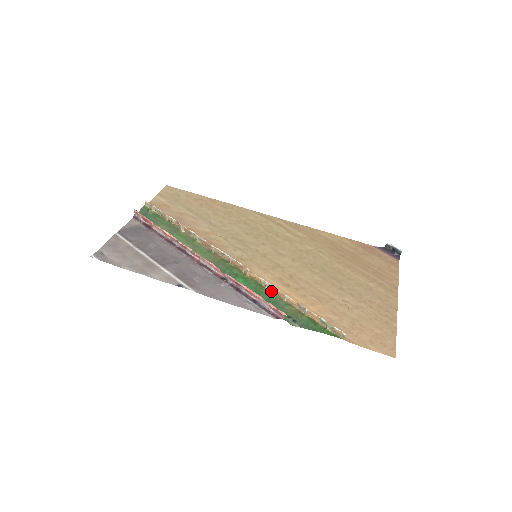
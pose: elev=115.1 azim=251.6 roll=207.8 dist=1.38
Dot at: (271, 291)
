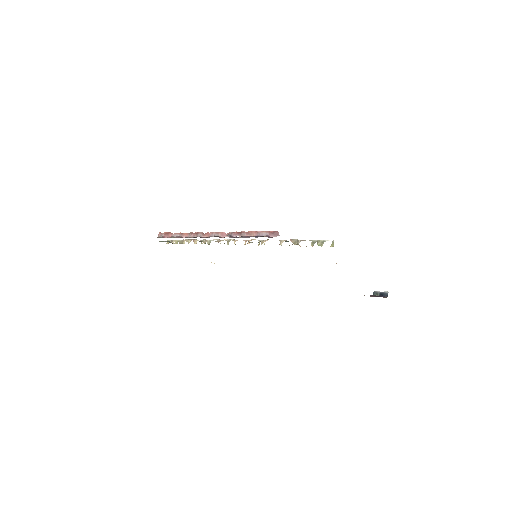
Dot at: occluded
